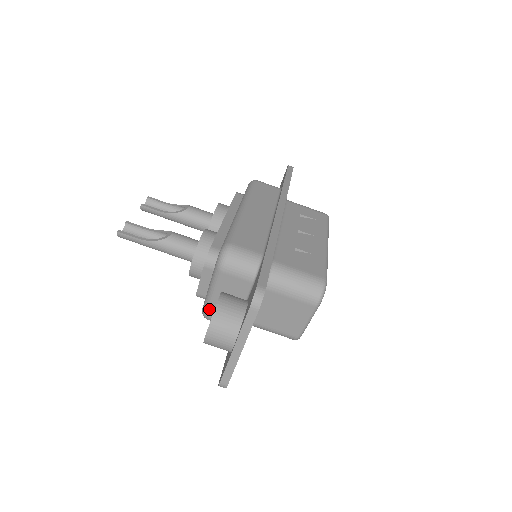
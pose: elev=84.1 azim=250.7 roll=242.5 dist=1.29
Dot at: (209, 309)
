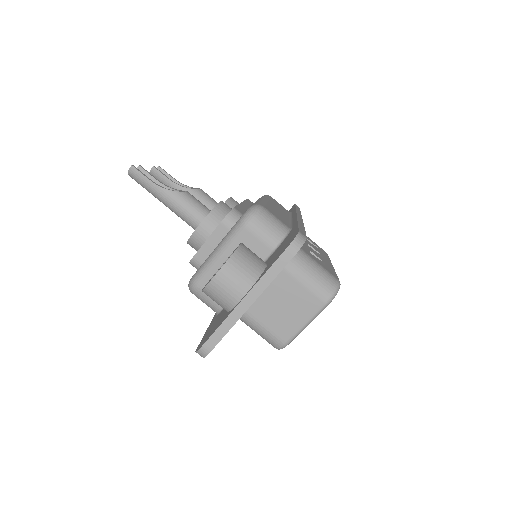
Dot at: (204, 275)
